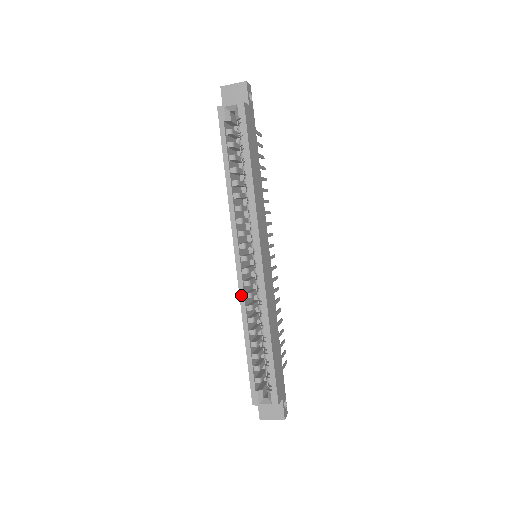
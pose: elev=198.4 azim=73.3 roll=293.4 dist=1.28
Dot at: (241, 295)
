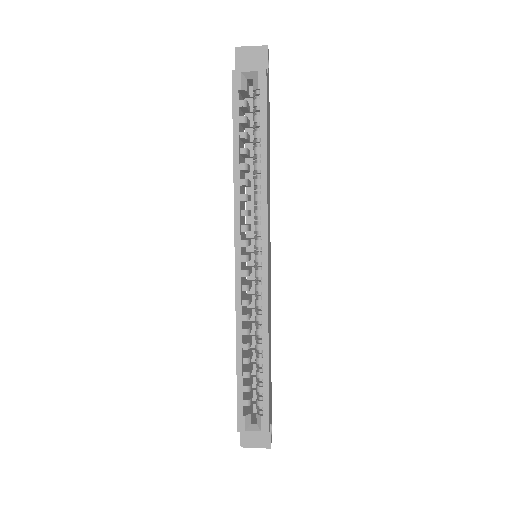
Dot at: (237, 302)
